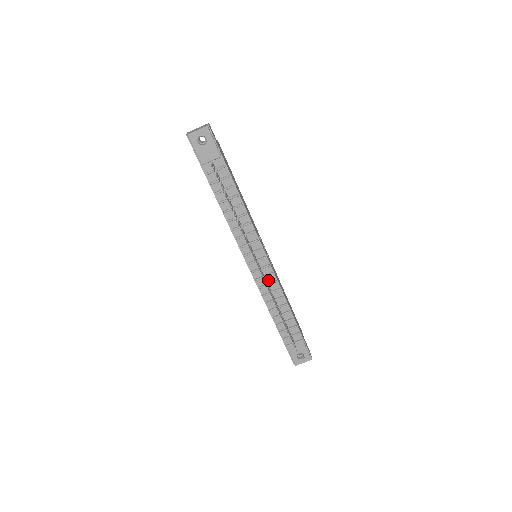
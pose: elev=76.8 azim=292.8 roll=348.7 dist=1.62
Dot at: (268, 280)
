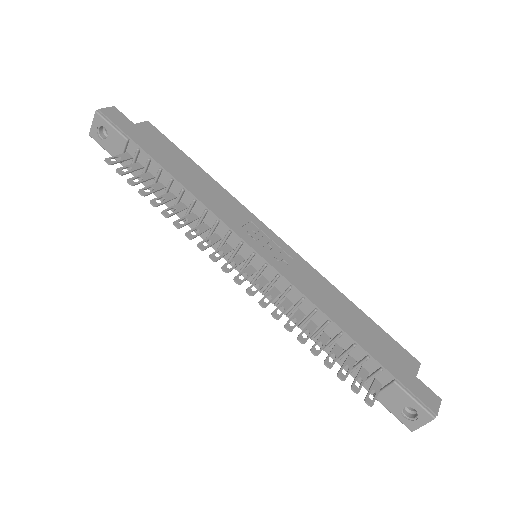
Dot at: (280, 289)
